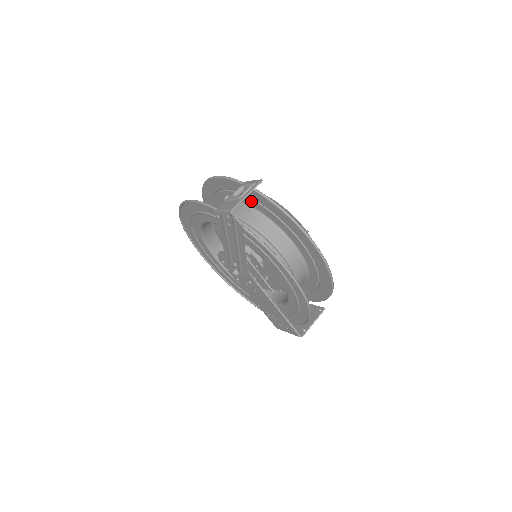
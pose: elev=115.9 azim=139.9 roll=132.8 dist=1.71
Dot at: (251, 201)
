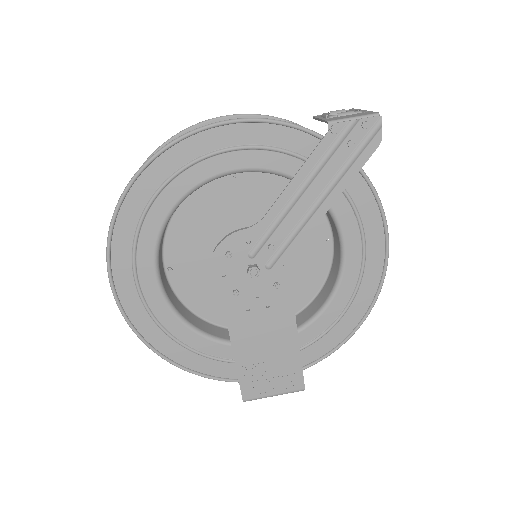
Dot at: occluded
